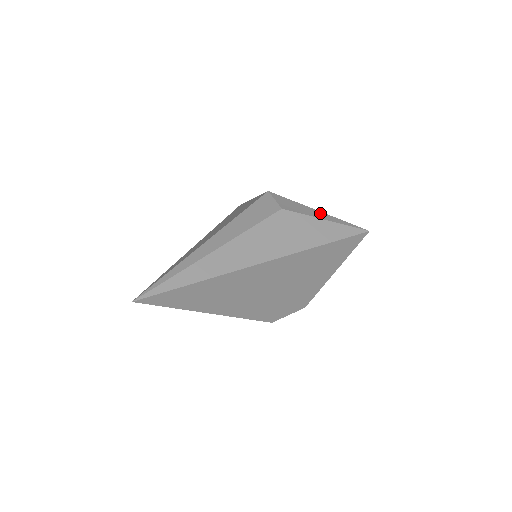
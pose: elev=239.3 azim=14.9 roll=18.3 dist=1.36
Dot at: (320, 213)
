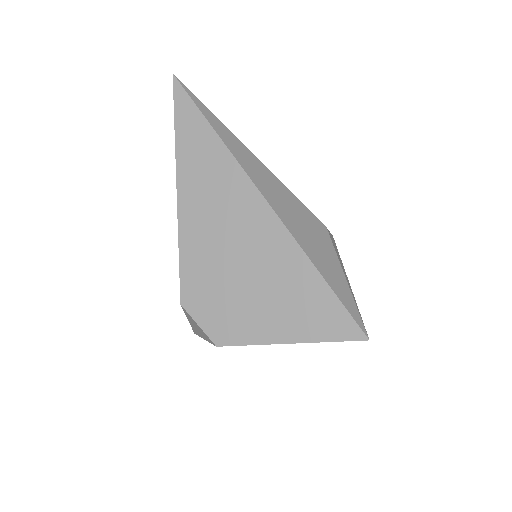
Dot at: occluded
